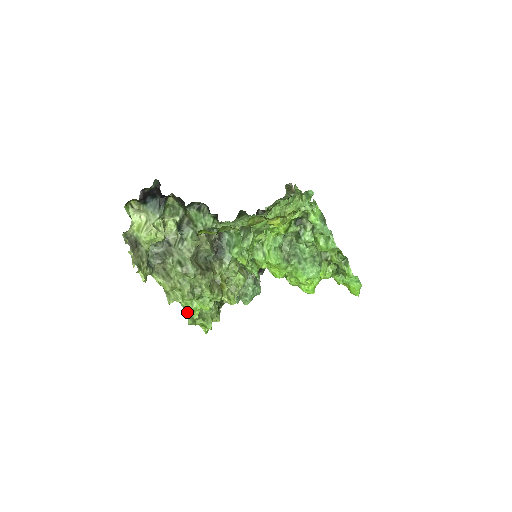
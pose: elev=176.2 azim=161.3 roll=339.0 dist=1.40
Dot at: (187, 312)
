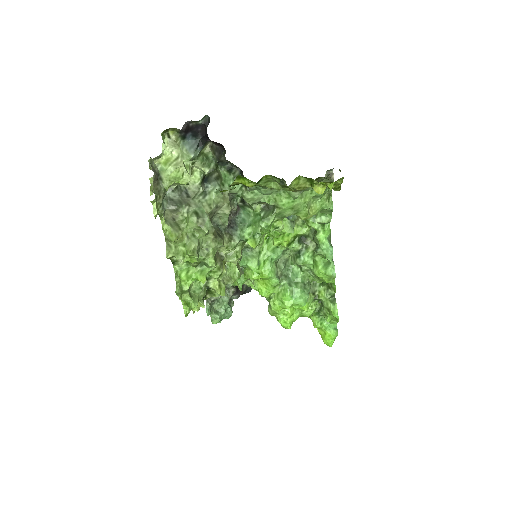
Dot at: (177, 279)
